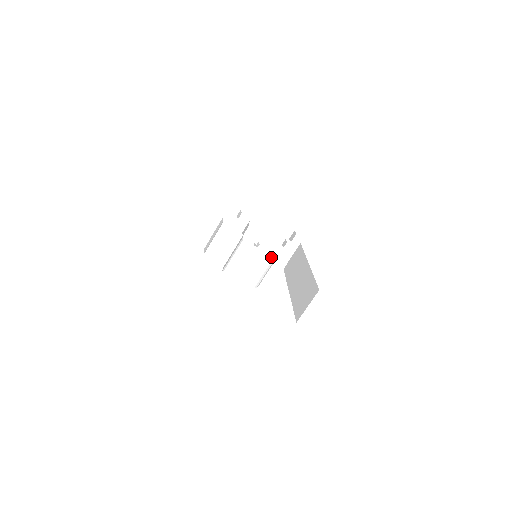
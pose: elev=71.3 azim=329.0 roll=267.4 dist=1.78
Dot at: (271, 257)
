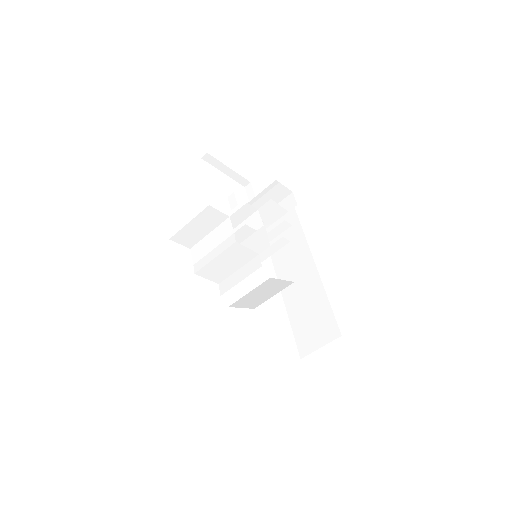
Dot at: (288, 284)
